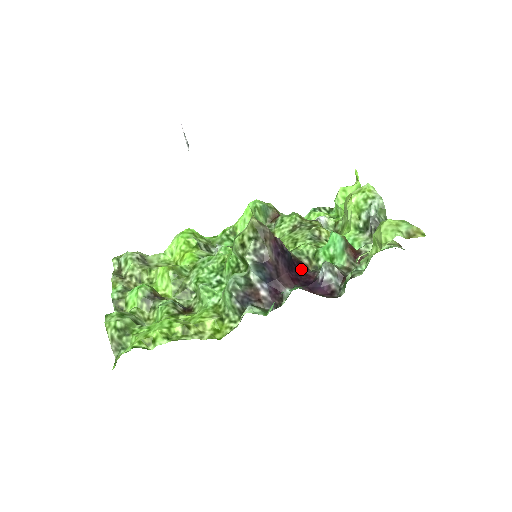
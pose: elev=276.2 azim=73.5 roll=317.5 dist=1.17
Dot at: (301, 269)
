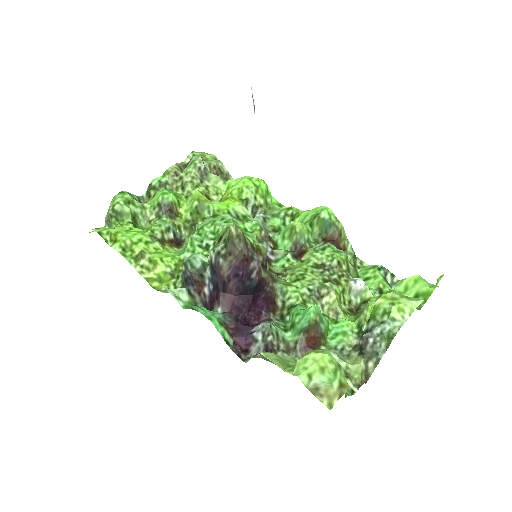
Dot at: (261, 305)
